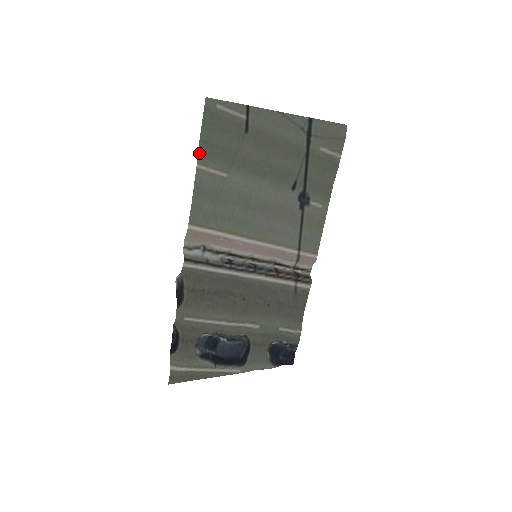
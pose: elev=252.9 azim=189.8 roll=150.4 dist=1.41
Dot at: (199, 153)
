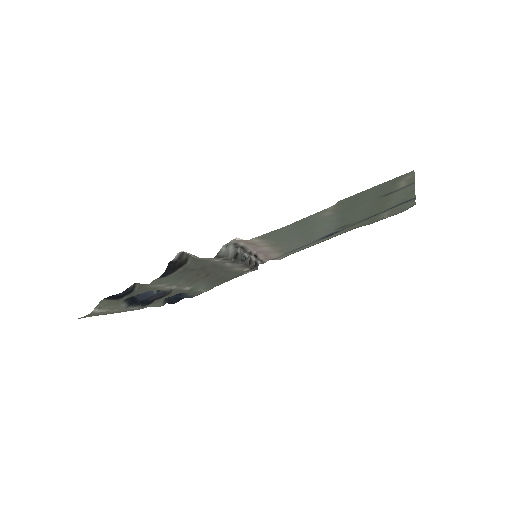
Dot at: (344, 199)
